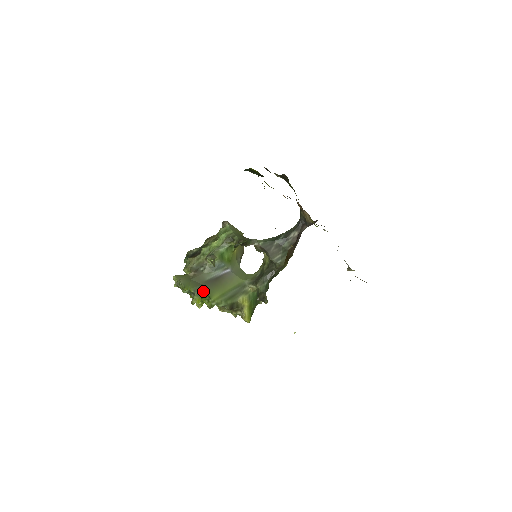
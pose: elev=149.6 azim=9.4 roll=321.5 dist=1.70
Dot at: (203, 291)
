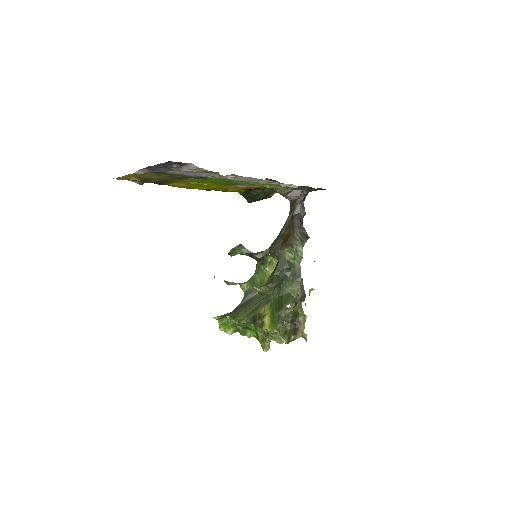
Dot at: (230, 314)
